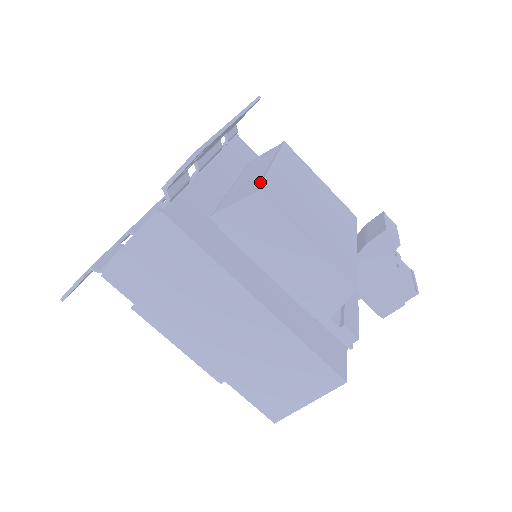
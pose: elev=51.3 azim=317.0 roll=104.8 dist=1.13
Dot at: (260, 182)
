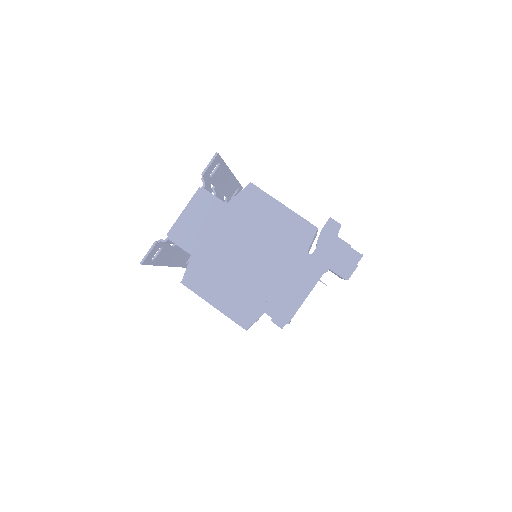
Dot at: occluded
